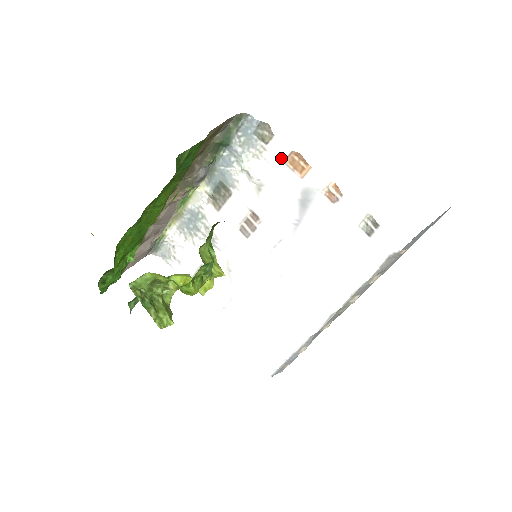
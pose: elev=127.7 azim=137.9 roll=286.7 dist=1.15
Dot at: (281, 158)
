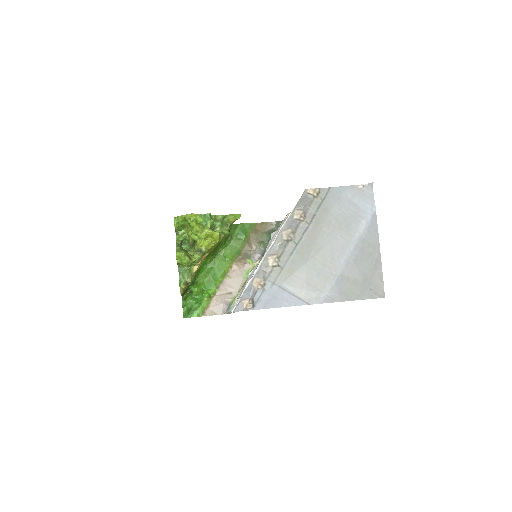
Dot at: occluded
